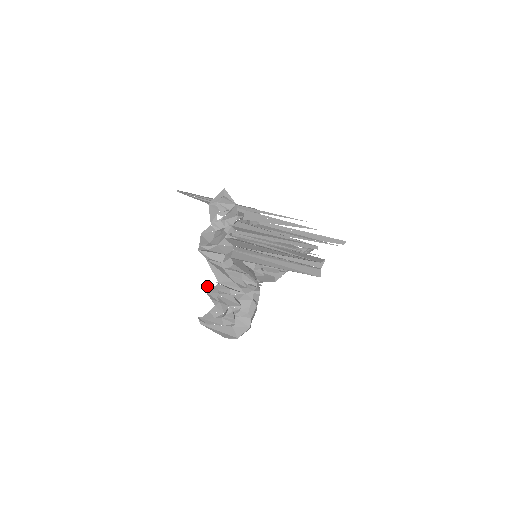
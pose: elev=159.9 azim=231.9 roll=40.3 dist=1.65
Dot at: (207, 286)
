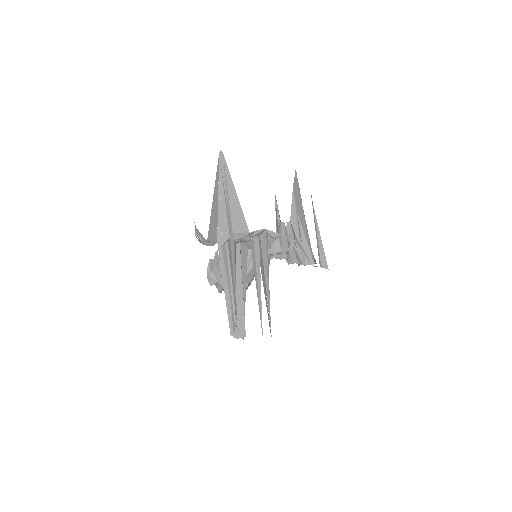
Dot at: occluded
